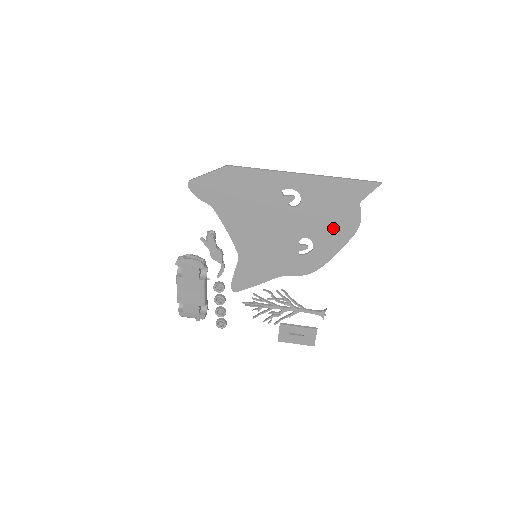
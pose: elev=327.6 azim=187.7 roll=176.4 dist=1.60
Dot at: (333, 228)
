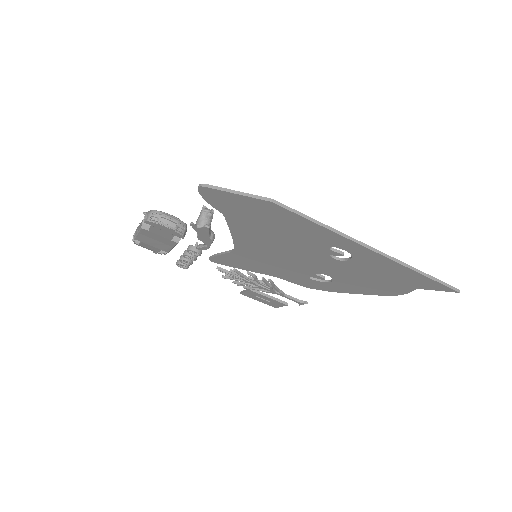
Dot at: (367, 284)
